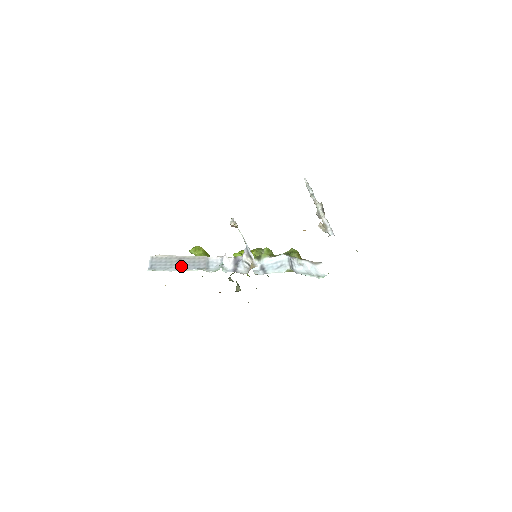
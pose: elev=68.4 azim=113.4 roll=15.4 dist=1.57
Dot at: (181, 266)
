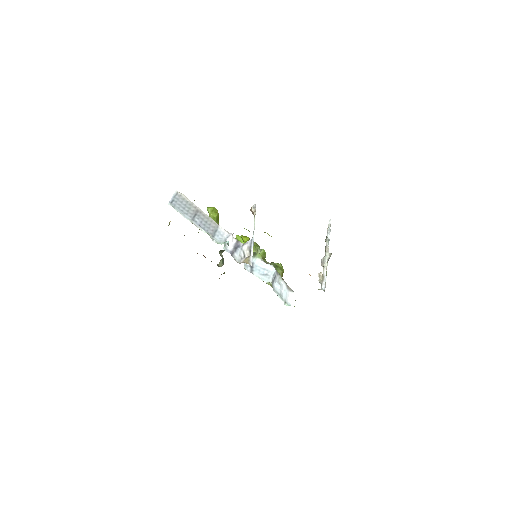
Dot at: (195, 218)
